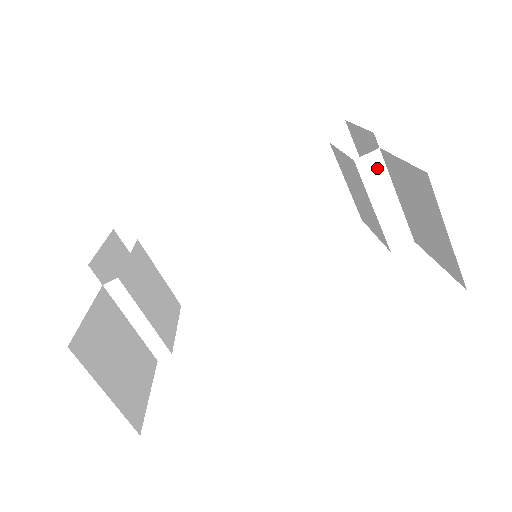
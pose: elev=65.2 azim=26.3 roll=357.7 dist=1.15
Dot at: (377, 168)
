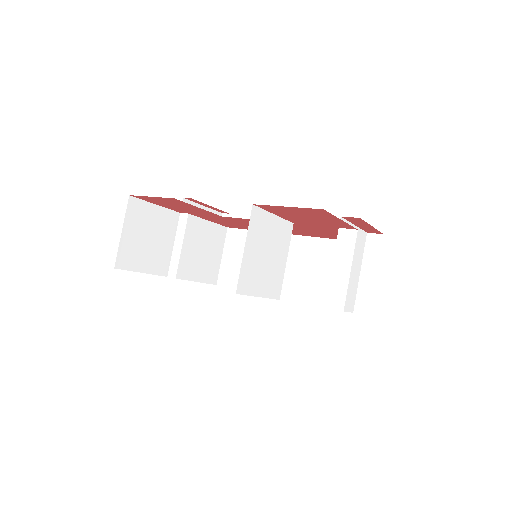
Dot at: (349, 242)
